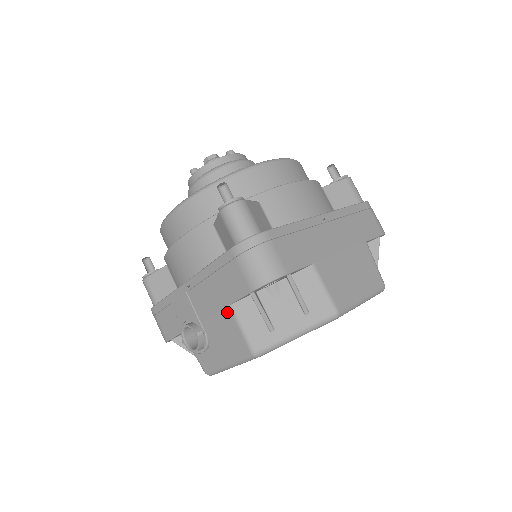
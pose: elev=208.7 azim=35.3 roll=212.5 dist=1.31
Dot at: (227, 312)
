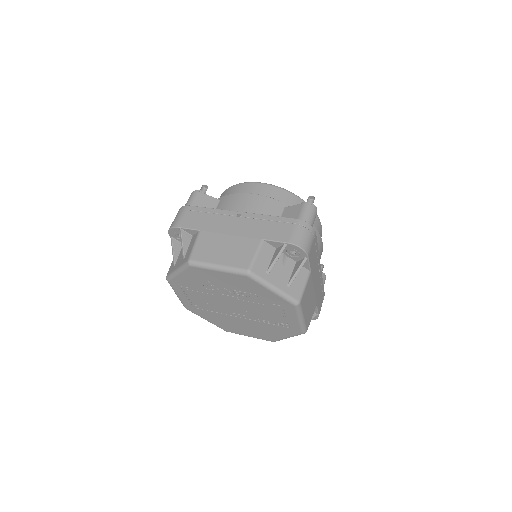
Dot at: occluded
